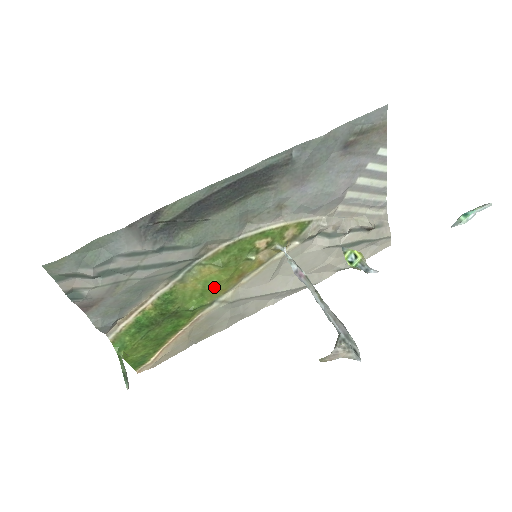
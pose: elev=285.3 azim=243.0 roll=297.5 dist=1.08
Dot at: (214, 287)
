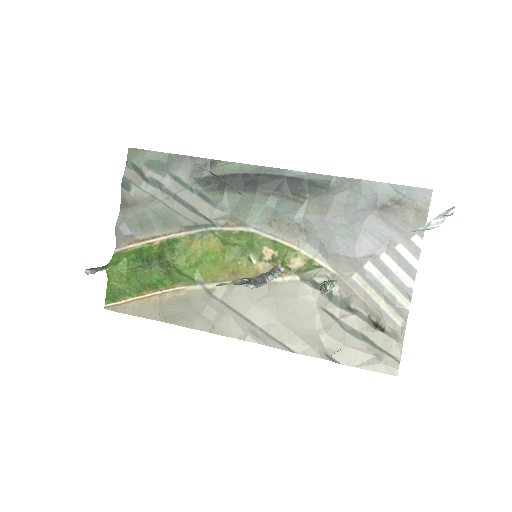
Dot at: (209, 265)
